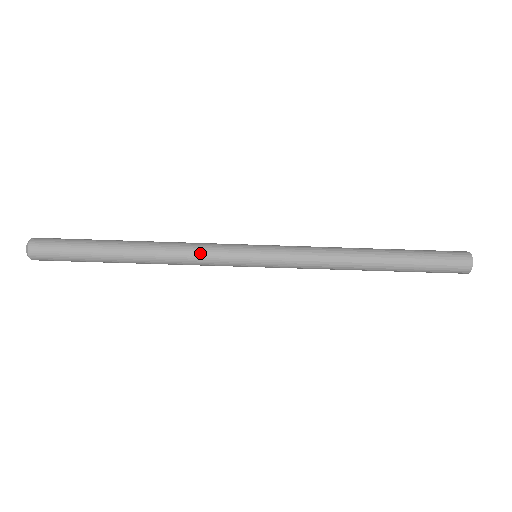
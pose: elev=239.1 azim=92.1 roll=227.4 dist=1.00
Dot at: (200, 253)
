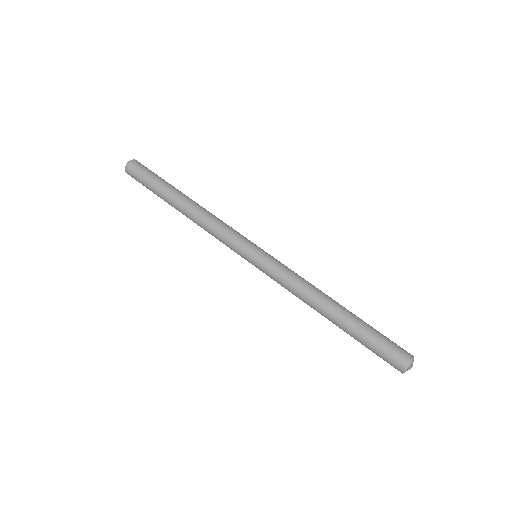
Dot at: (224, 226)
